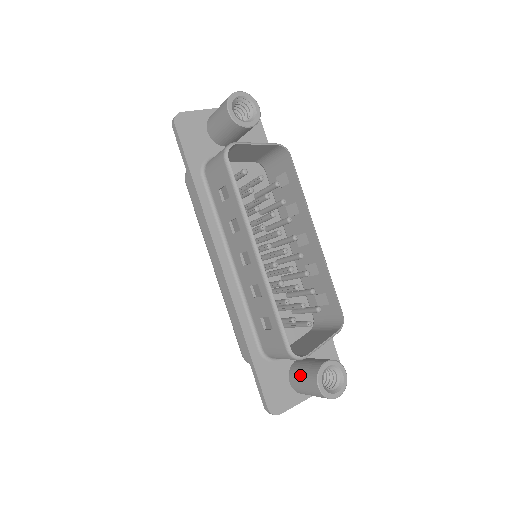
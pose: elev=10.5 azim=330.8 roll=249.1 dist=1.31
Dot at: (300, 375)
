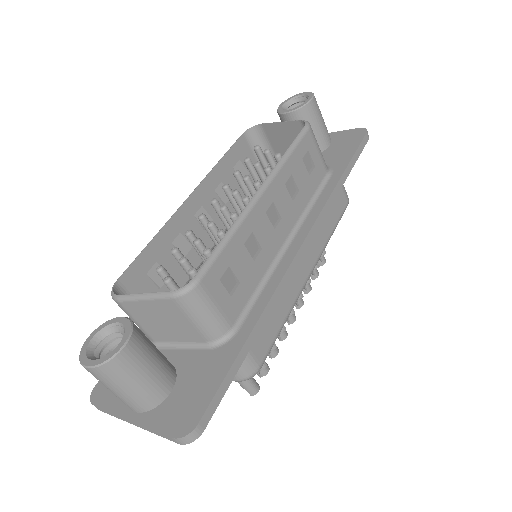
Dot at: occluded
